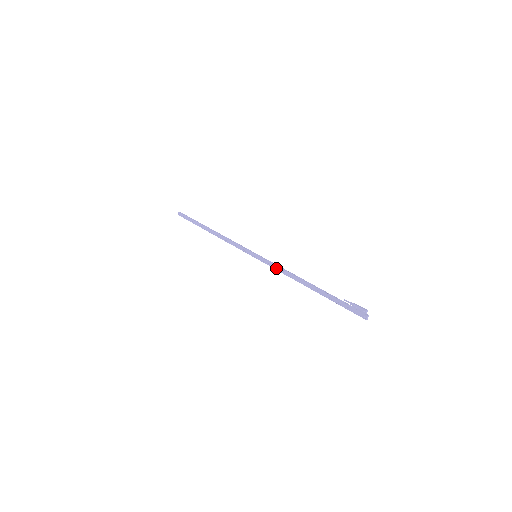
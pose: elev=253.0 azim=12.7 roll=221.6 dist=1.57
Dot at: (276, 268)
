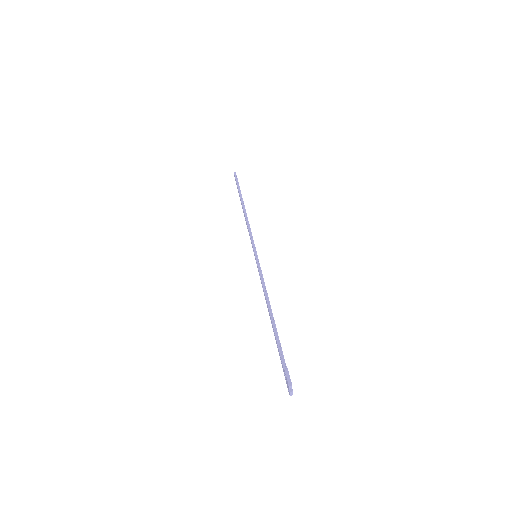
Dot at: occluded
